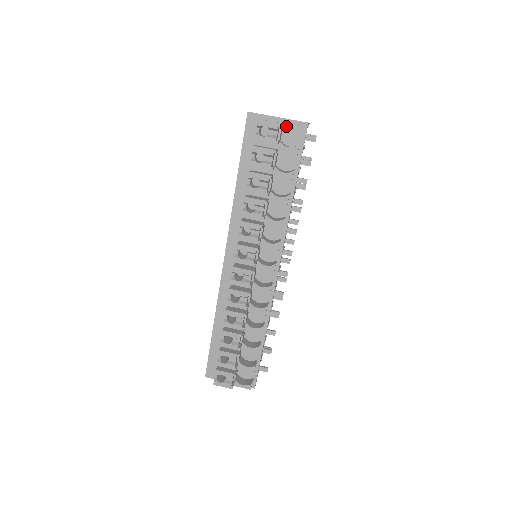
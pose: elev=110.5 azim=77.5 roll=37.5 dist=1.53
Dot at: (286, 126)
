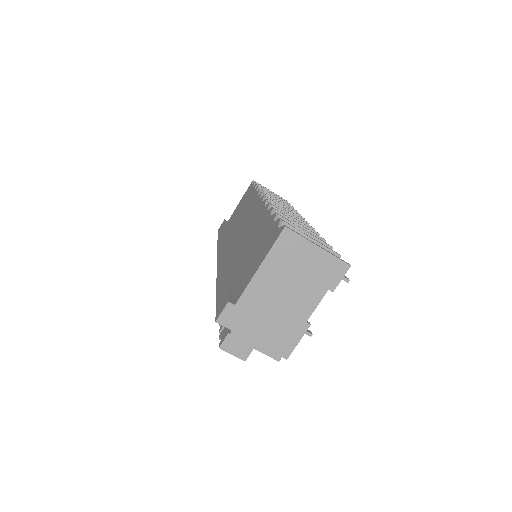
Dot at: occluded
